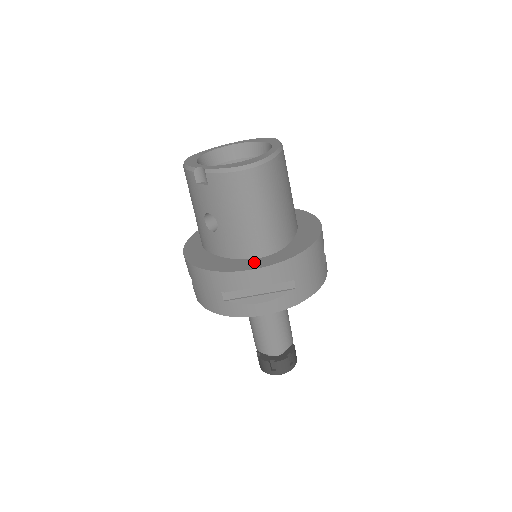
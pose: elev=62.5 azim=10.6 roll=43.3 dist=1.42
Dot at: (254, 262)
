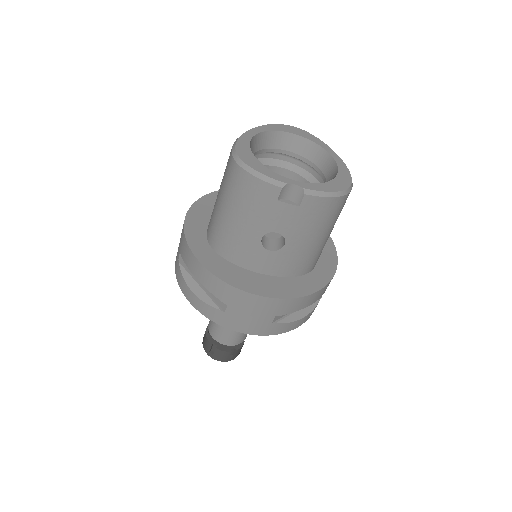
Dot at: (309, 280)
